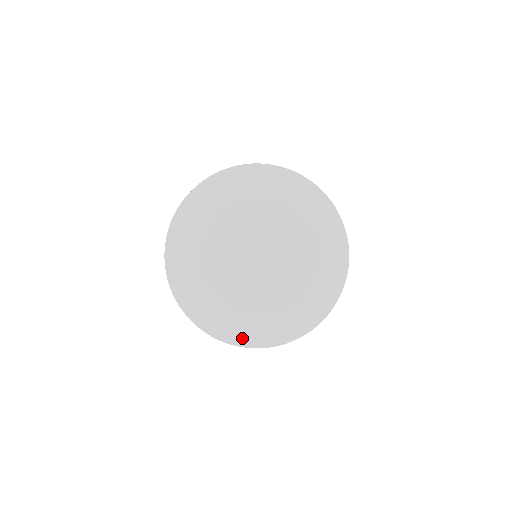
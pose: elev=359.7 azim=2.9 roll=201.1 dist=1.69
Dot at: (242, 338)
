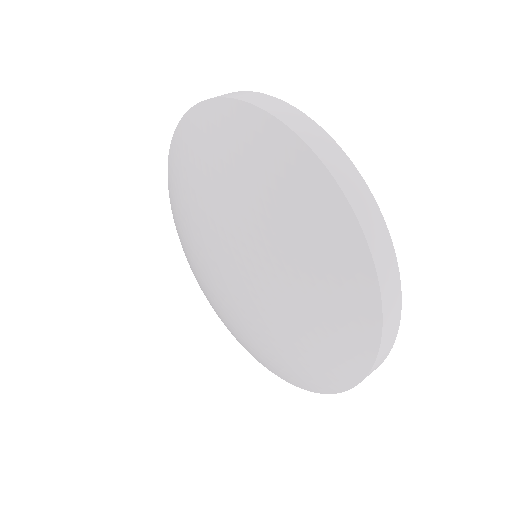
Dot at: occluded
